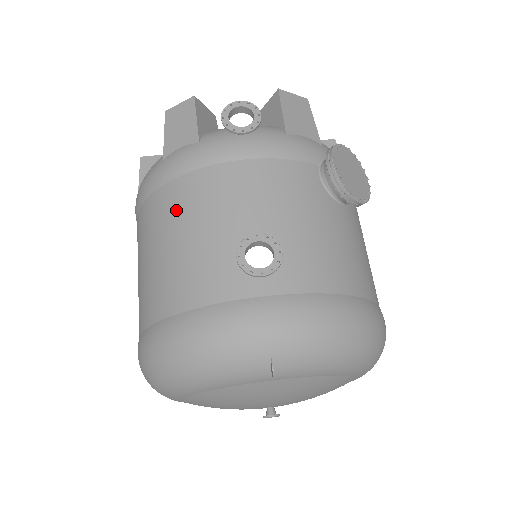
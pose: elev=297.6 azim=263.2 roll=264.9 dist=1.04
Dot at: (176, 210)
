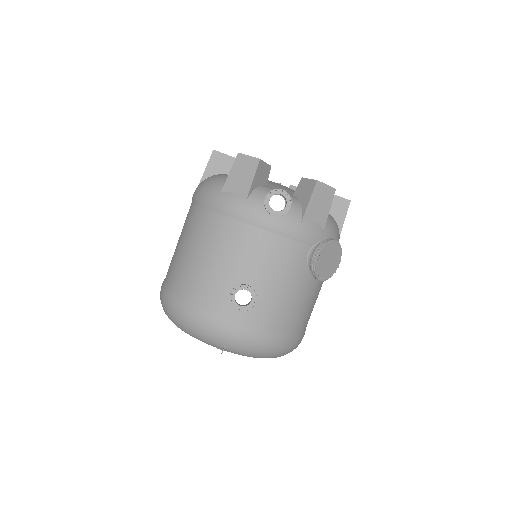
Dot at: (213, 236)
